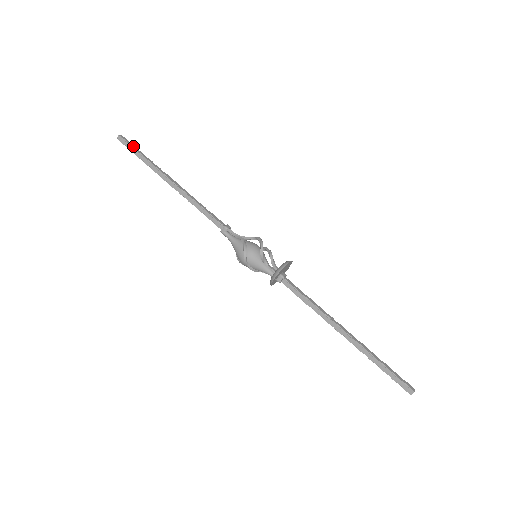
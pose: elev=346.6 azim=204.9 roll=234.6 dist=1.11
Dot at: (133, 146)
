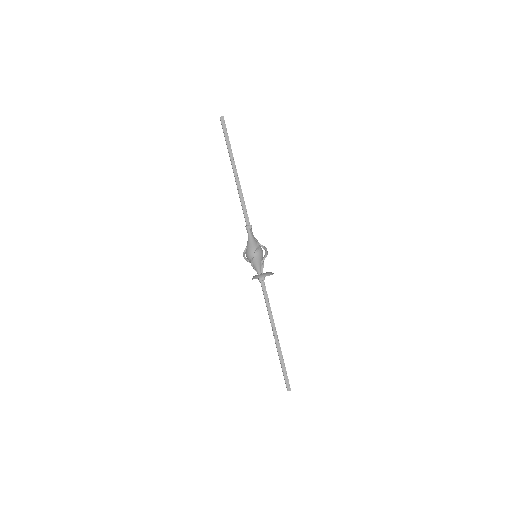
Dot at: occluded
